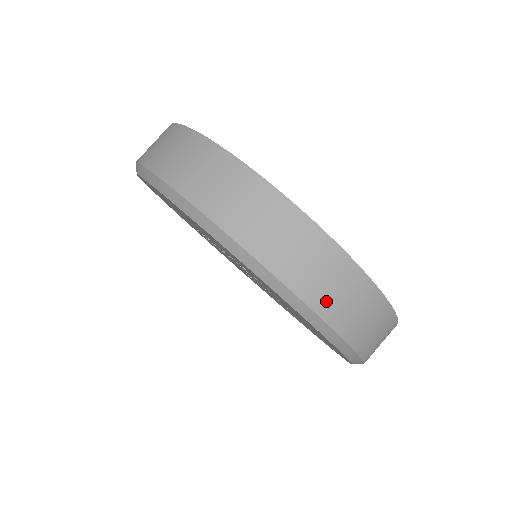
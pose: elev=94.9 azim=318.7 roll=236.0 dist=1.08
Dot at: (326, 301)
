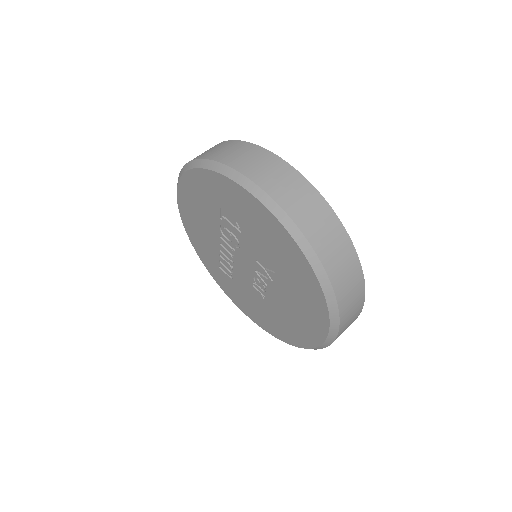
Dot at: (255, 172)
